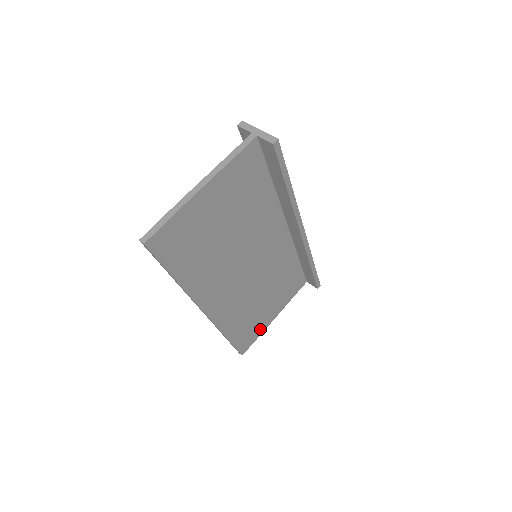
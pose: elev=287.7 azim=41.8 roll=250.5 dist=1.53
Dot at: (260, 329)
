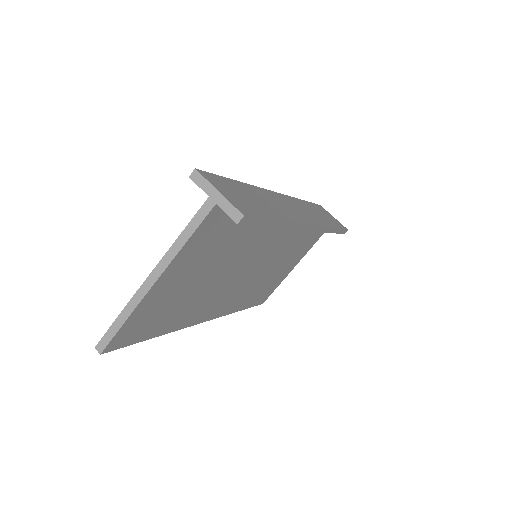
Dot at: (279, 281)
